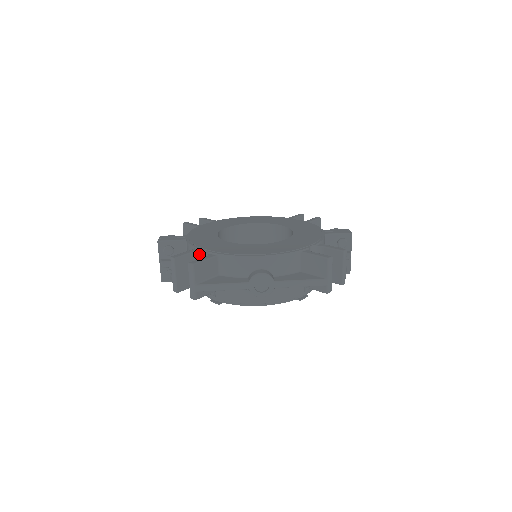
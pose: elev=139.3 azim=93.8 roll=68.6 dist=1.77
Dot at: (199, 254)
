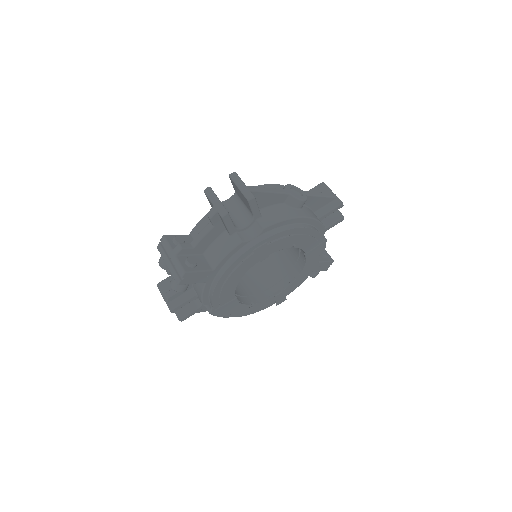
Dot at: occluded
